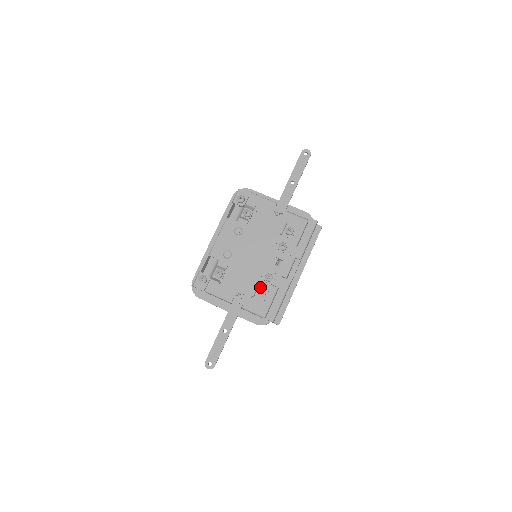
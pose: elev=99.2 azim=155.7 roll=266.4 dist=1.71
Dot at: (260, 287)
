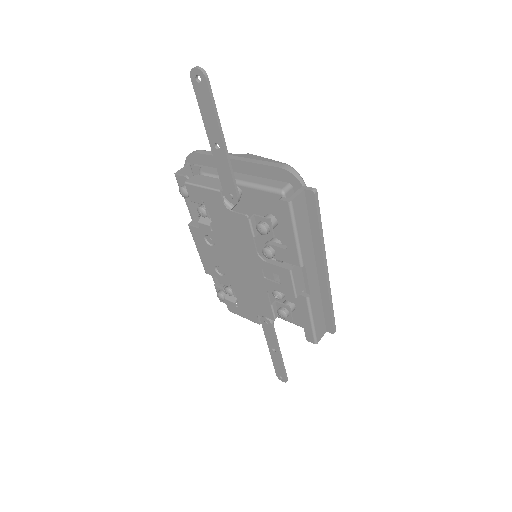
Dot at: (278, 304)
